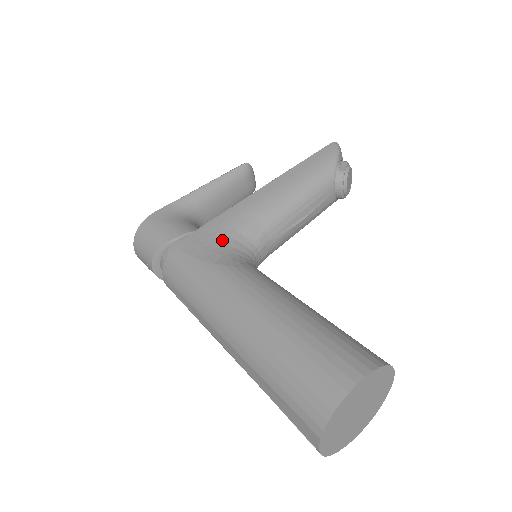
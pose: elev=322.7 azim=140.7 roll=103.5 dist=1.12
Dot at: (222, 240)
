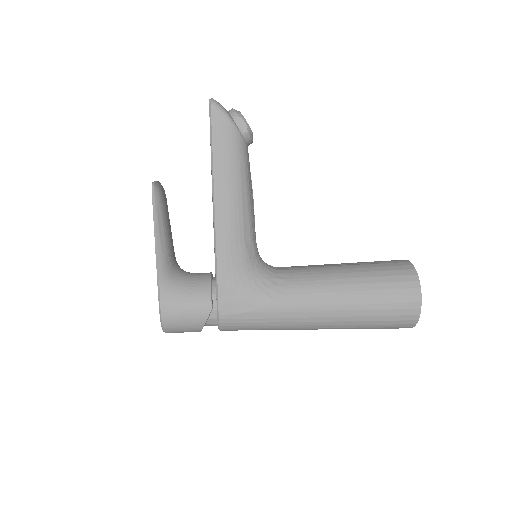
Dot at: (245, 282)
